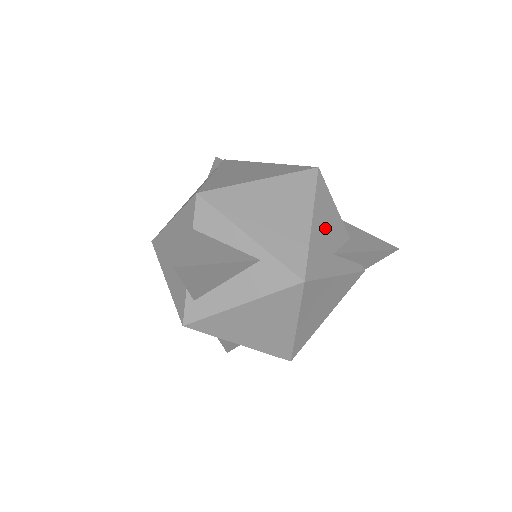
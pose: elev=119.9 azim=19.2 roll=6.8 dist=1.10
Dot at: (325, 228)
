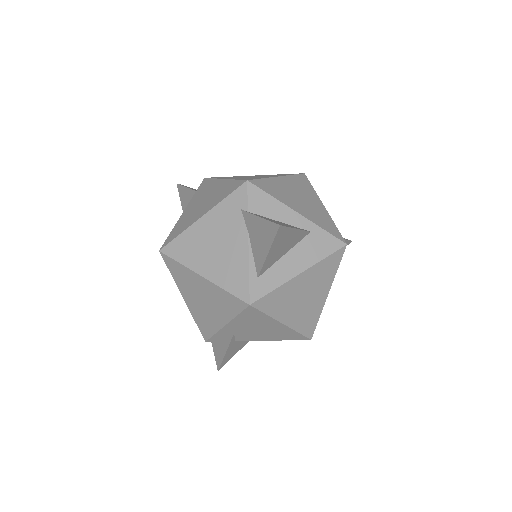
Dot at: occluded
